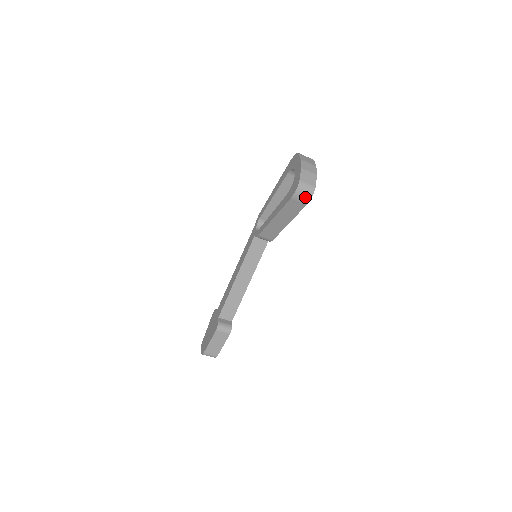
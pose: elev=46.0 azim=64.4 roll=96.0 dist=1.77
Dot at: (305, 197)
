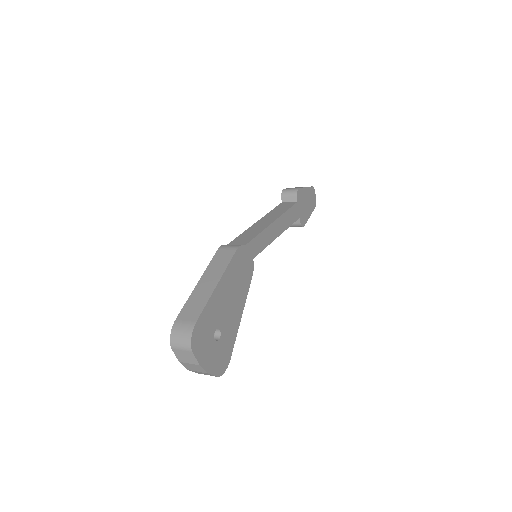
Dot at: occluded
